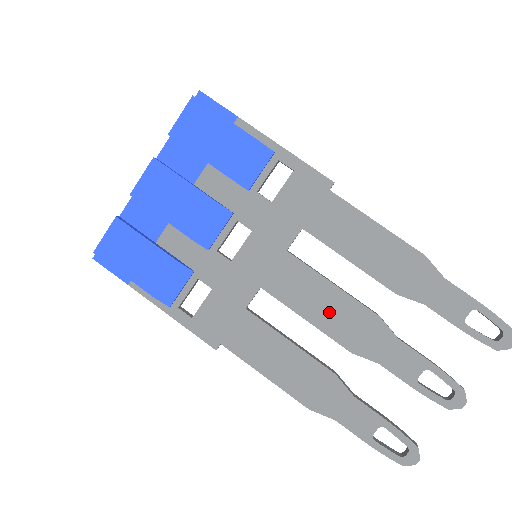
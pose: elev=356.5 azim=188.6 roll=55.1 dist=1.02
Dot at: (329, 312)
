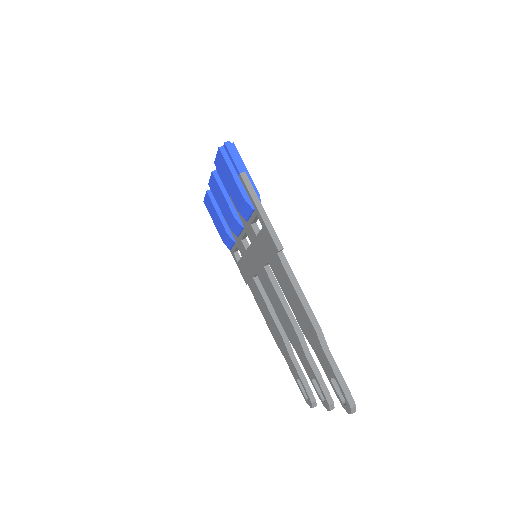
Dot at: (280, 312)
